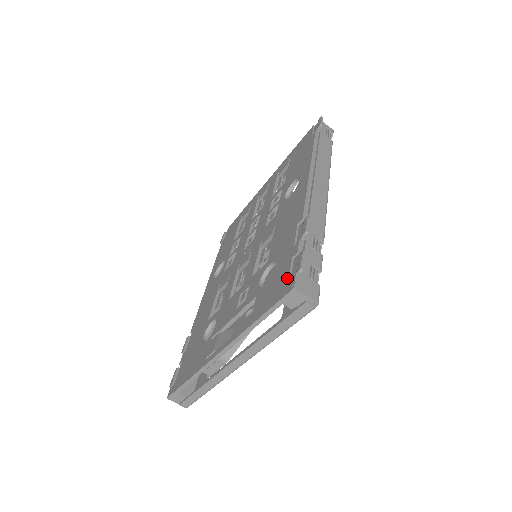
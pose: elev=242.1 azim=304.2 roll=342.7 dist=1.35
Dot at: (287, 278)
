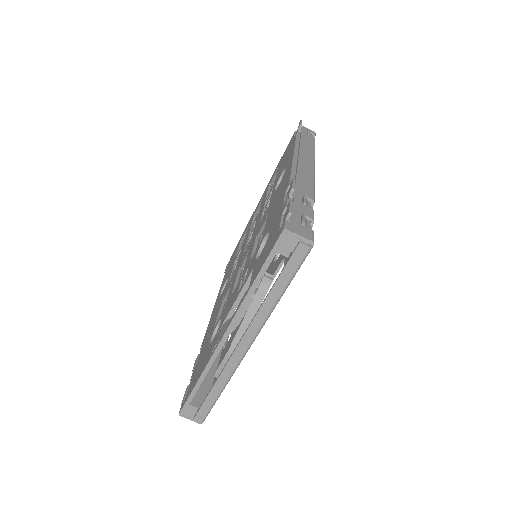
Dot at: (278, 229)
